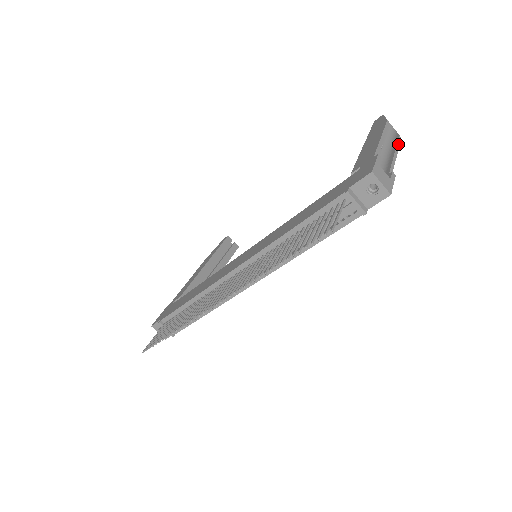
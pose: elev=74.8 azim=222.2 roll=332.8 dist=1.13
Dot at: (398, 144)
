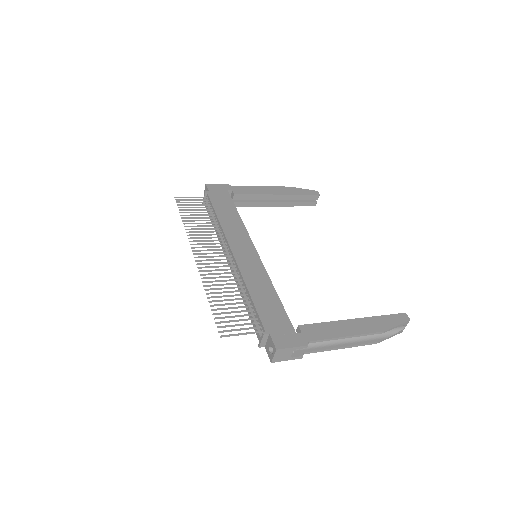
Dot at: (361, 345)
